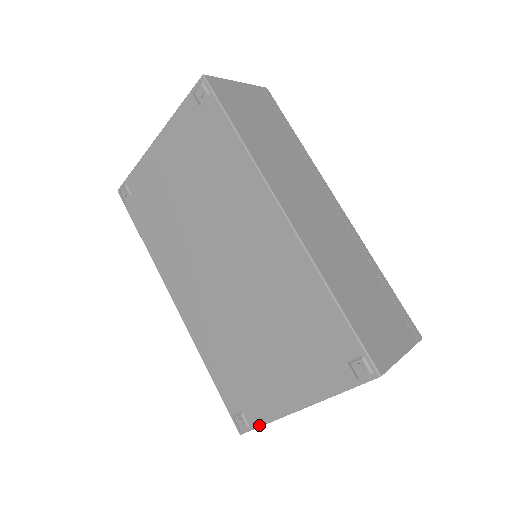
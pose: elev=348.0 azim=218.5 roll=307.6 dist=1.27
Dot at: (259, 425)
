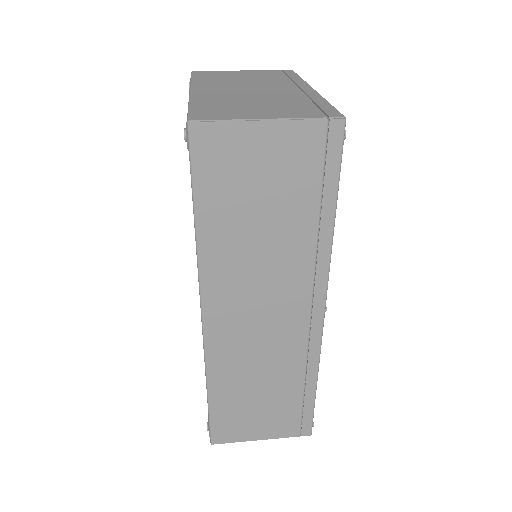
Dot at: occluded
